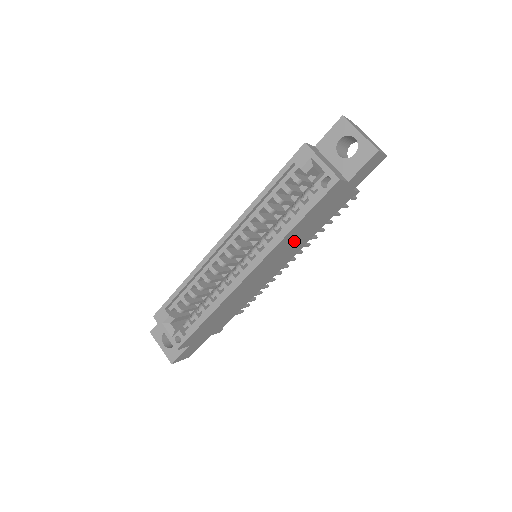
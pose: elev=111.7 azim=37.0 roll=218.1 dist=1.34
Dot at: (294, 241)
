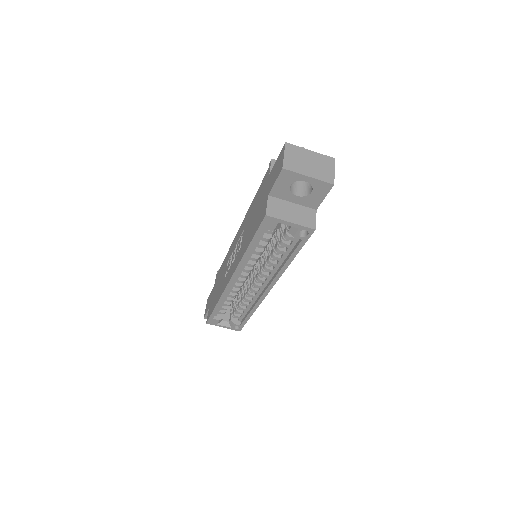
Dot at: occluded
